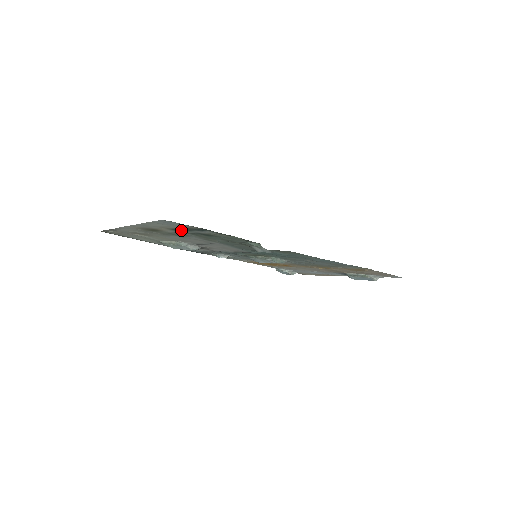
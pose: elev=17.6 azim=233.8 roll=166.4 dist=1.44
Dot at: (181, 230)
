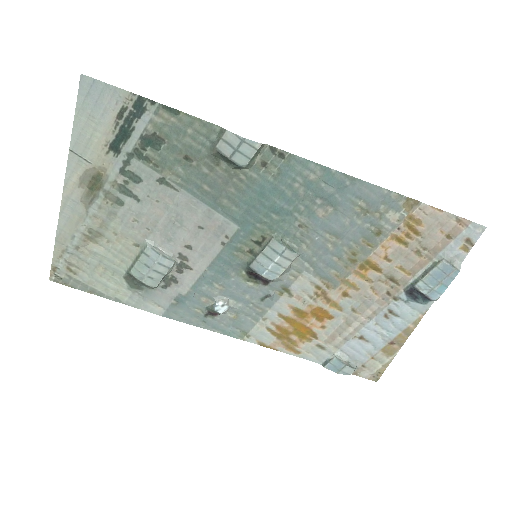
Dot at: (121, 143)
